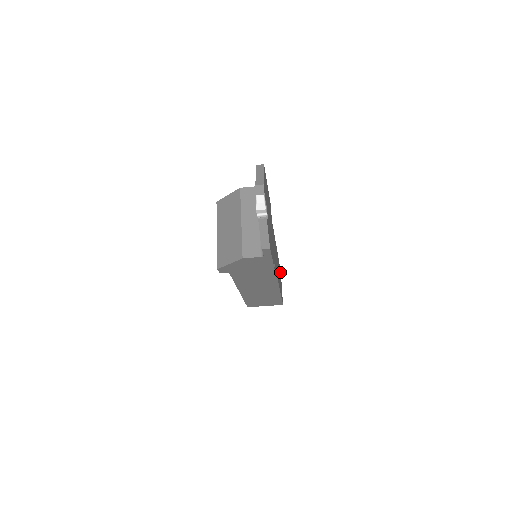
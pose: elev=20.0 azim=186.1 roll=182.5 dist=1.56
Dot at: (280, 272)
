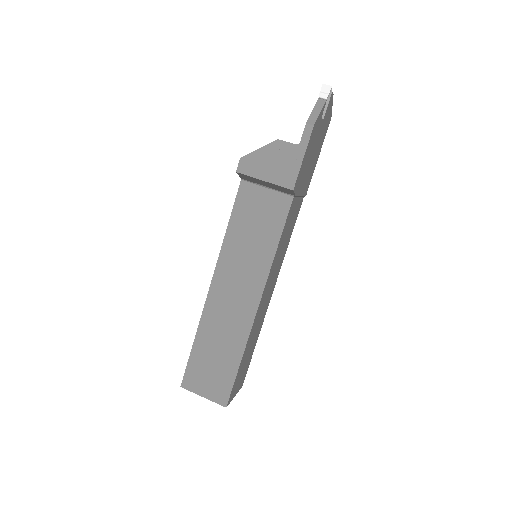
Dot at: (244, 376)
